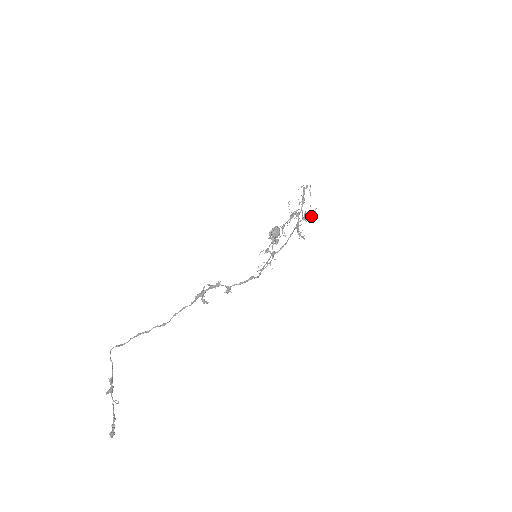
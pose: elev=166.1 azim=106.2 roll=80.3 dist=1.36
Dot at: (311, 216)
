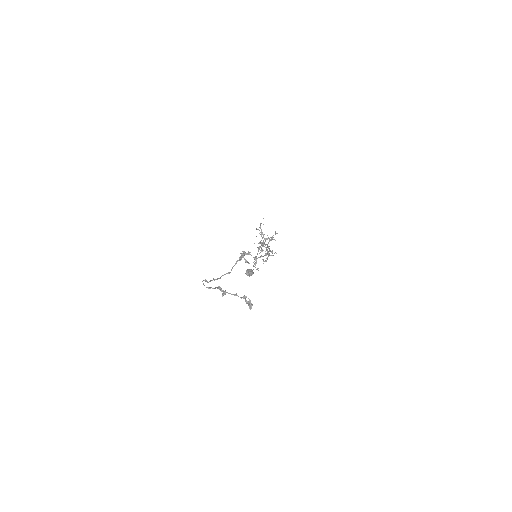
Dot at: (275, 234)
